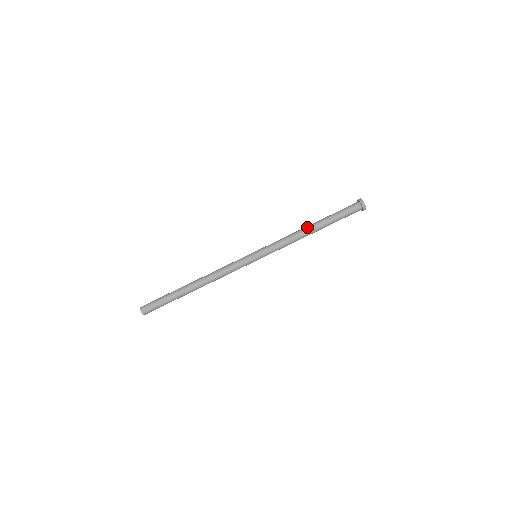
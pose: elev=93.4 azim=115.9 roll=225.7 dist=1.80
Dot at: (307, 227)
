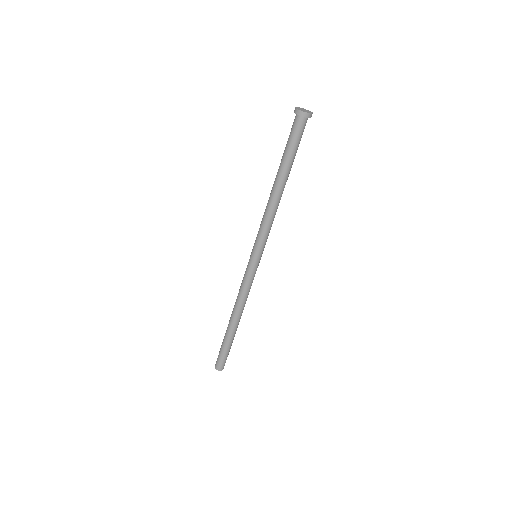
Dot at: (272, 191)
